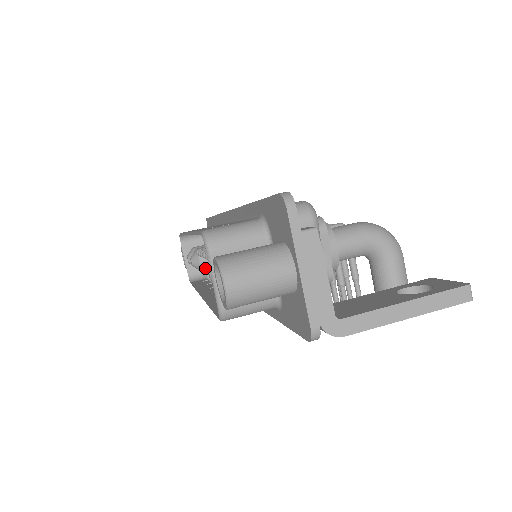
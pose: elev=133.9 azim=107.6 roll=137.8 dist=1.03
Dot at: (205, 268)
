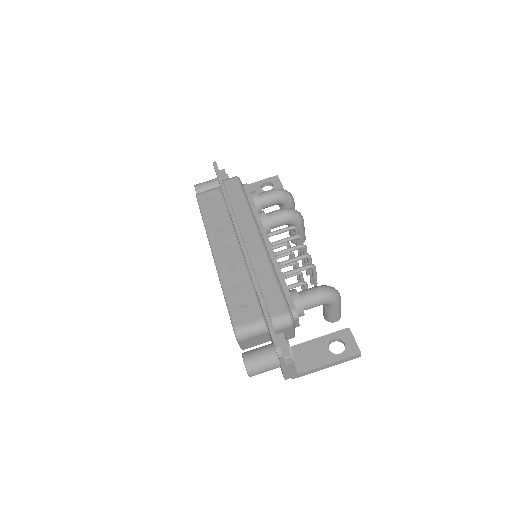
Dot at: occluded
